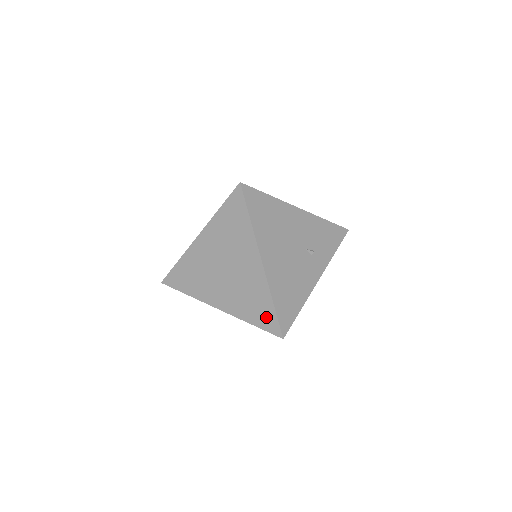
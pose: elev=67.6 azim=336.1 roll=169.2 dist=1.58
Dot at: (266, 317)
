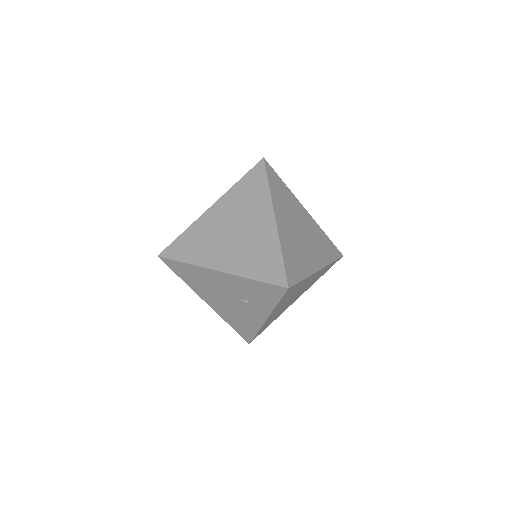
Dot at: occluded
